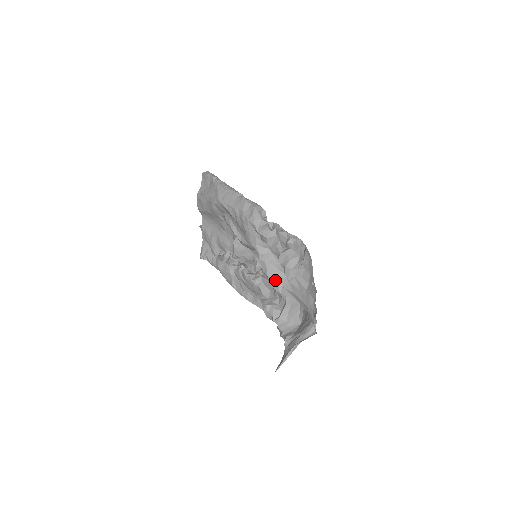
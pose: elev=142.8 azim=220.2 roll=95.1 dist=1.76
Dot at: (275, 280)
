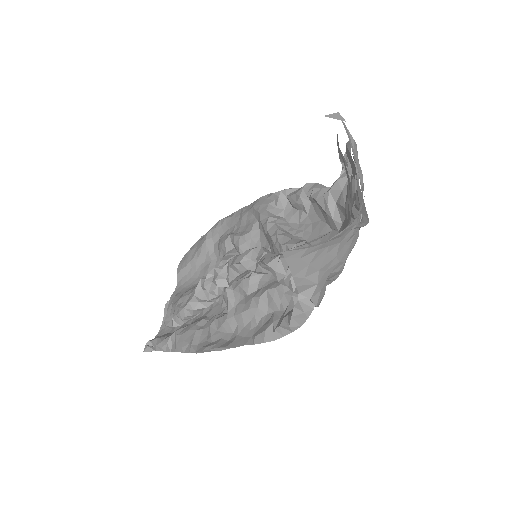
Dot at: (288, 237)
